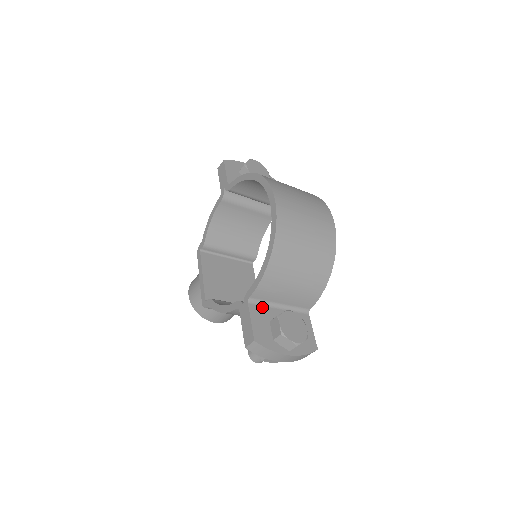
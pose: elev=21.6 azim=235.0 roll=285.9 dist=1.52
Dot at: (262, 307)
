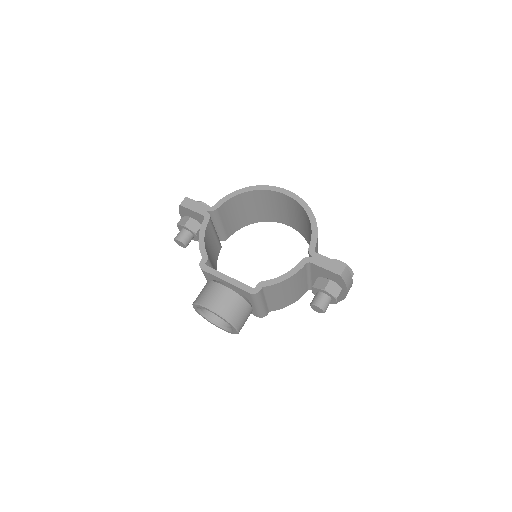
Dot at: occluded
